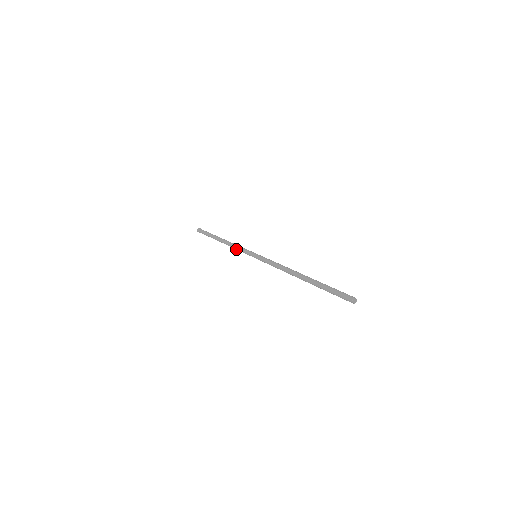
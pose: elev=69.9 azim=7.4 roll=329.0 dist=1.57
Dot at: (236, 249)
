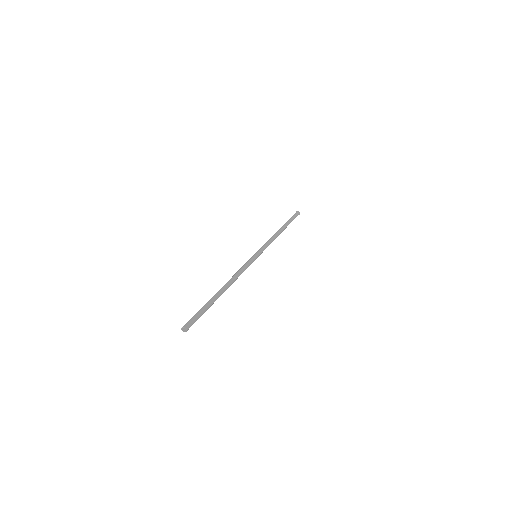
Dot at: occluded
